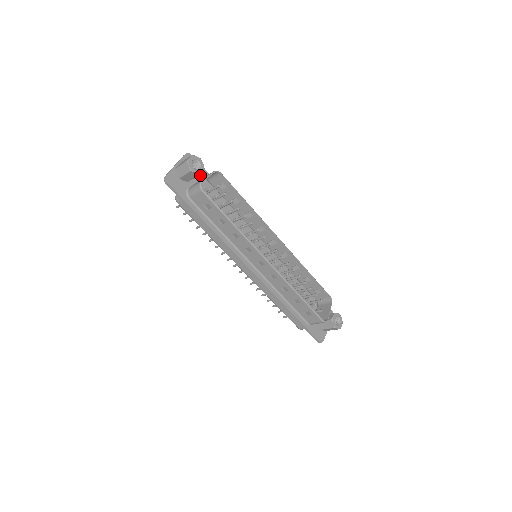
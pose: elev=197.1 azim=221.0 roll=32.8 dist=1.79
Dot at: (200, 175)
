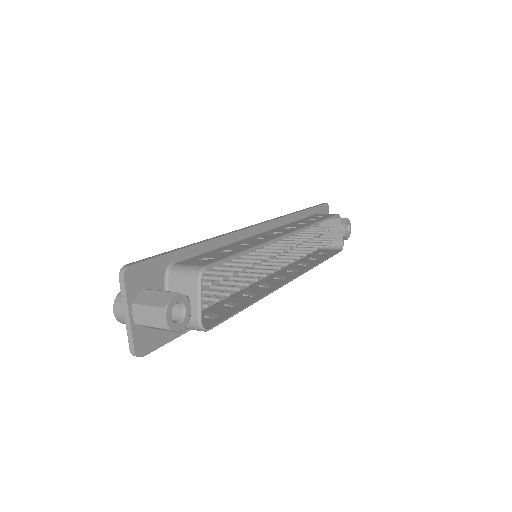
Dot at: (161, 275)
